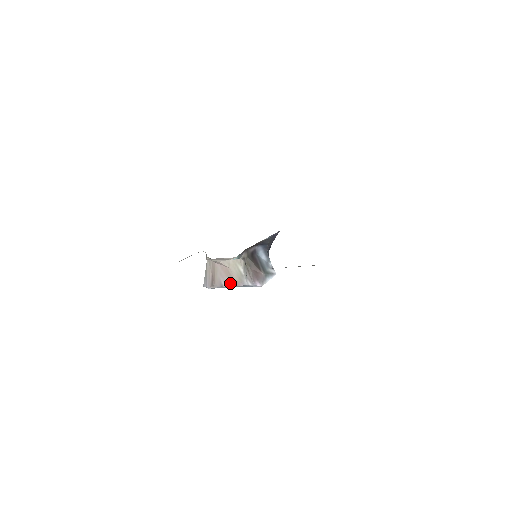
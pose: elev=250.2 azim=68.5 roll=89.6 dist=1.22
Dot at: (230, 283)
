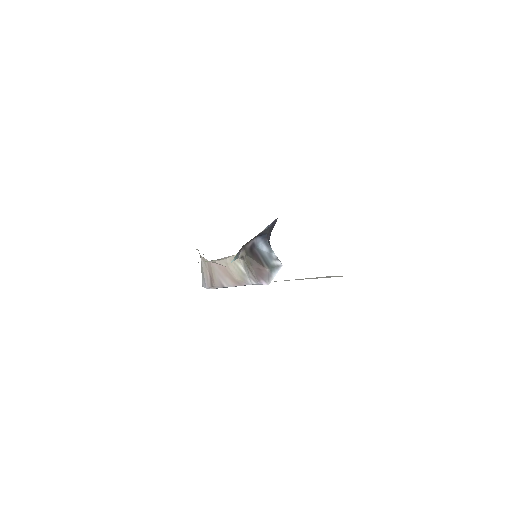
Dot at: (232, 283)
